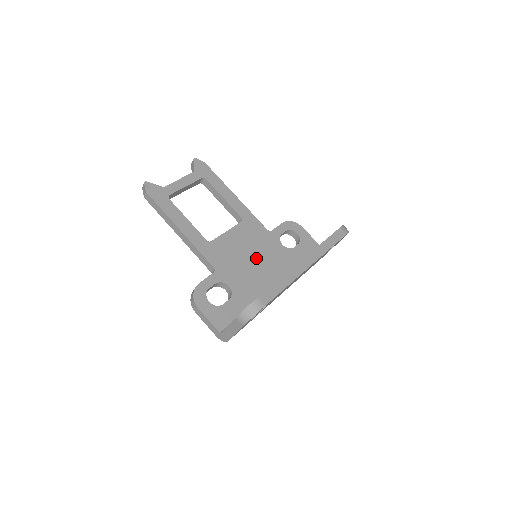
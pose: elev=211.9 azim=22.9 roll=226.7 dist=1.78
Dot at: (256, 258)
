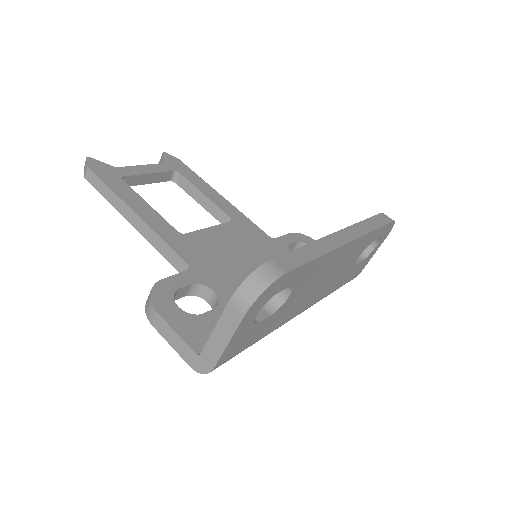
Dot at: (256, 264)
